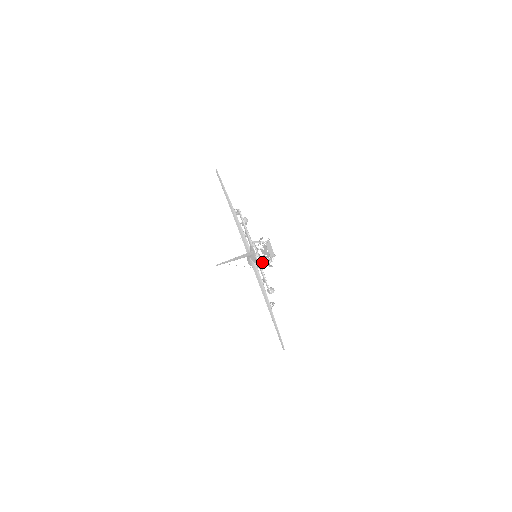
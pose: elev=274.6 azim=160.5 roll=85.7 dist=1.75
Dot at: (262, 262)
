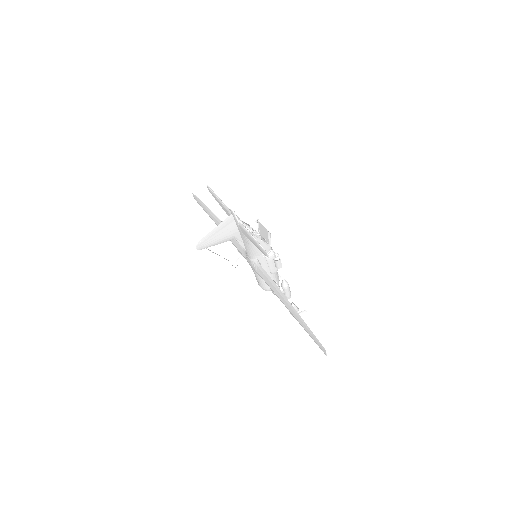
Dot at: occluded
